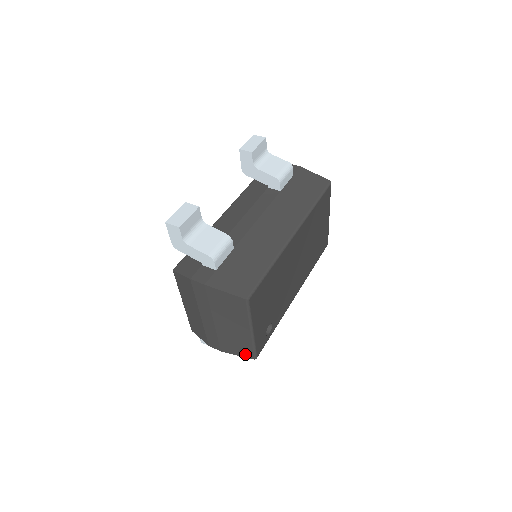
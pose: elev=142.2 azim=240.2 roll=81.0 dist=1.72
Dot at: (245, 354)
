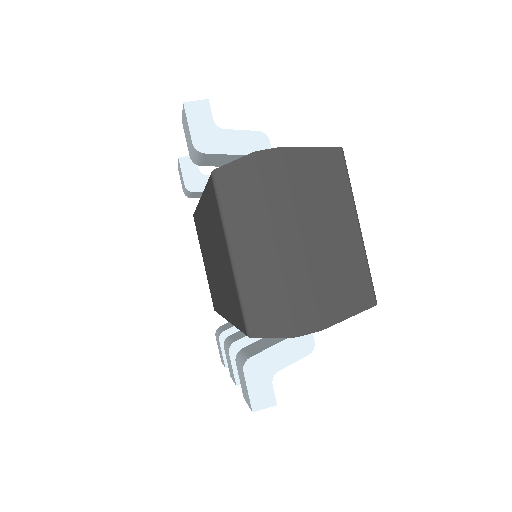
Dot at: (360, 302)
